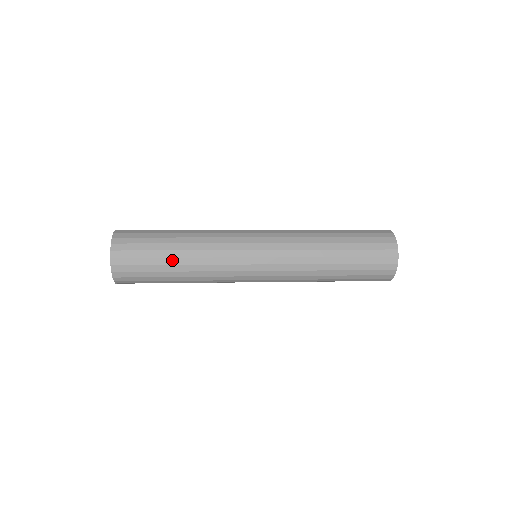
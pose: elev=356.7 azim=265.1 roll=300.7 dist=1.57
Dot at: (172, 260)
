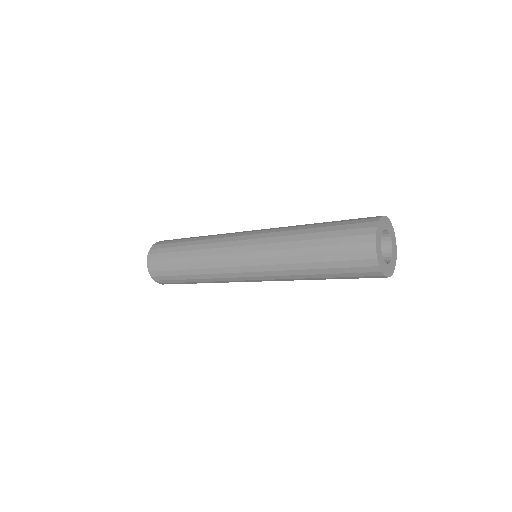
Dot at: (182, 253)
